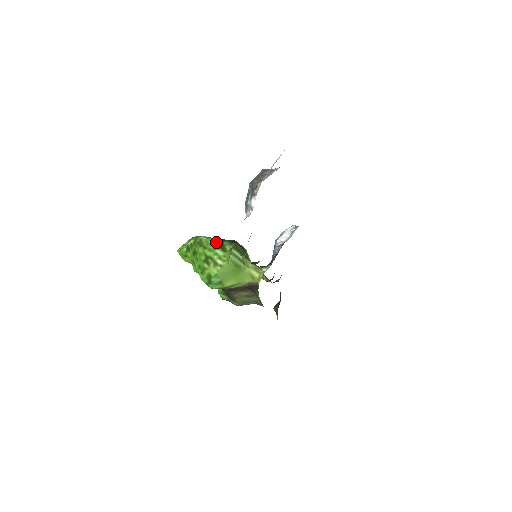
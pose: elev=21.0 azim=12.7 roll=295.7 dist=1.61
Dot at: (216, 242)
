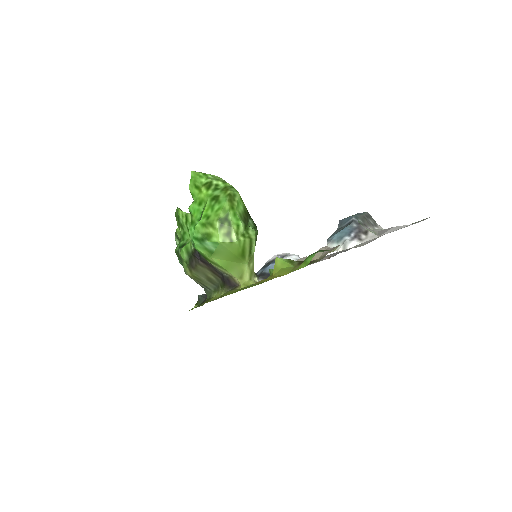
Dot at: (245, 212)
